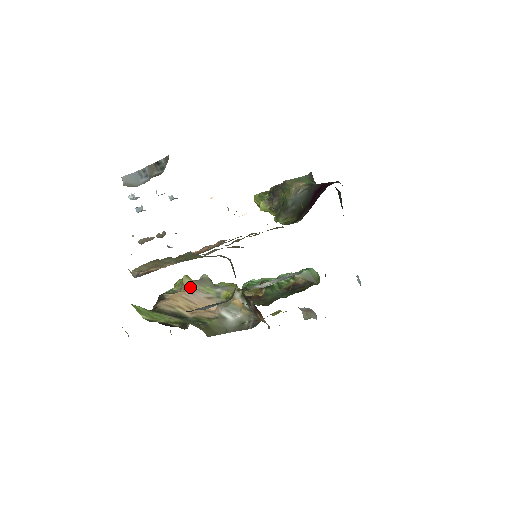
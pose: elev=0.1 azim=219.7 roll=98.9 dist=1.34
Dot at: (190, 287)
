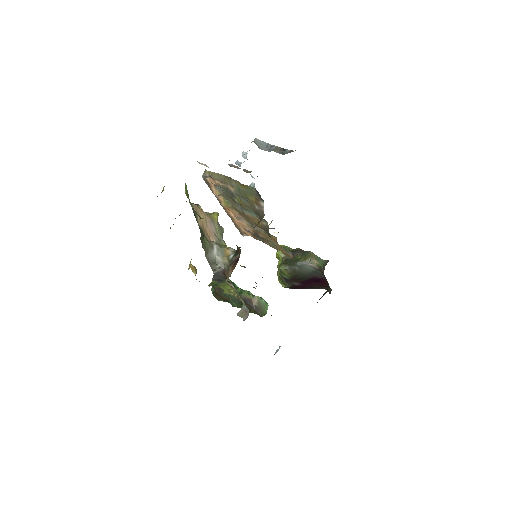
Dot at: (213, 219)
